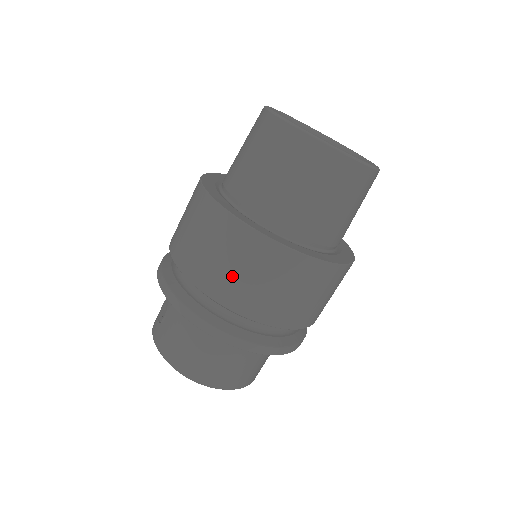
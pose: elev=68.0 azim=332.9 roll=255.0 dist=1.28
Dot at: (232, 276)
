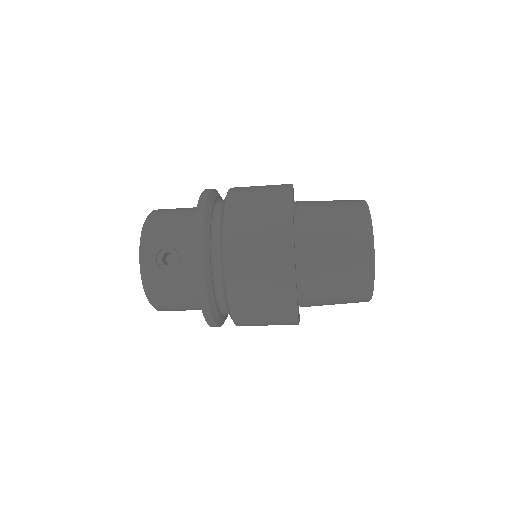
Dot at: (258, 319)
